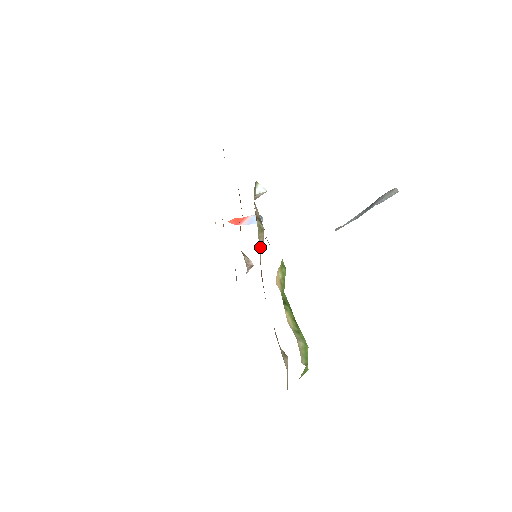
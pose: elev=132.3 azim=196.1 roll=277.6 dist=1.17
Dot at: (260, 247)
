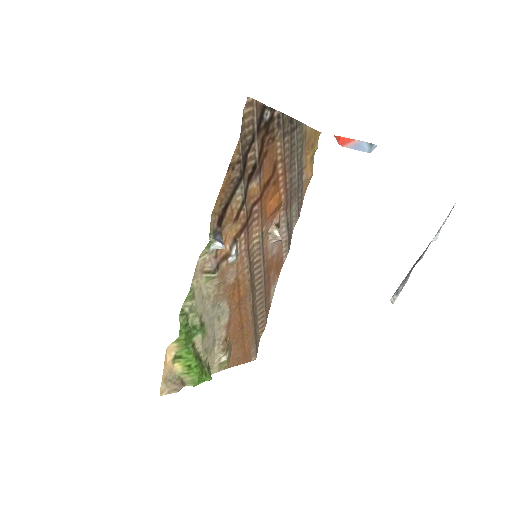
Dot at: (212, 288)
